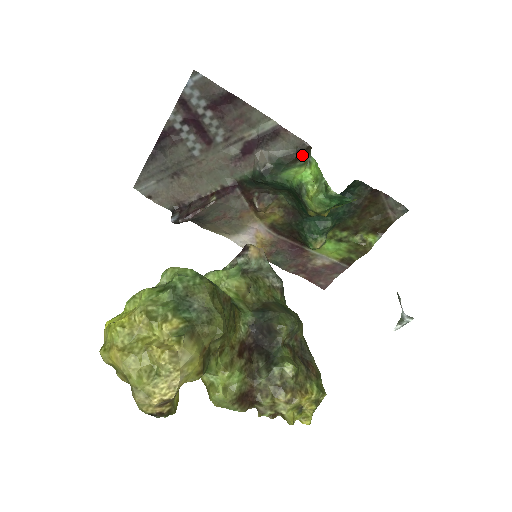
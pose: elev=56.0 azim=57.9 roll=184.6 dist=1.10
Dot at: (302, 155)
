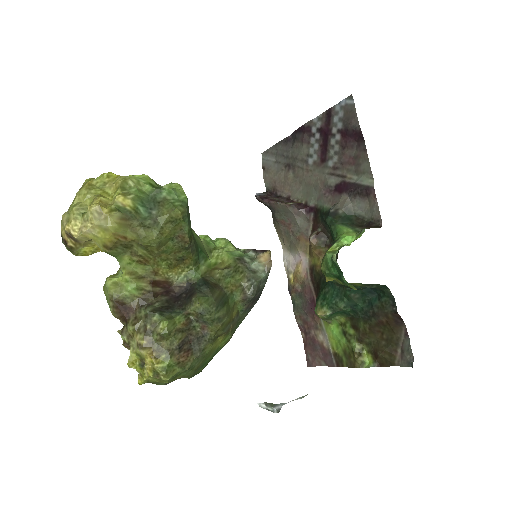
Dot at: (368, 226)
